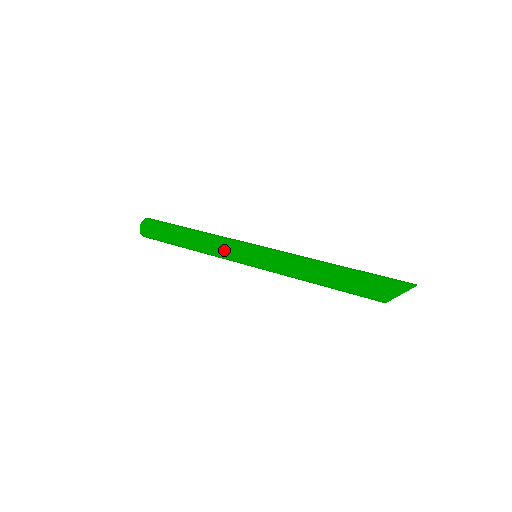
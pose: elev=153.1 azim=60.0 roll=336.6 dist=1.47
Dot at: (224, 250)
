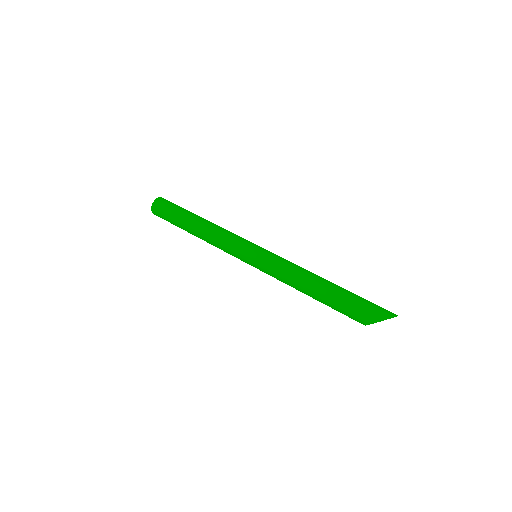
Dot at: (228, 243)
